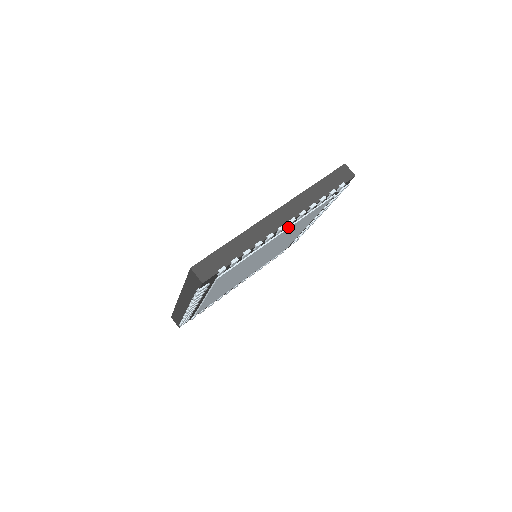
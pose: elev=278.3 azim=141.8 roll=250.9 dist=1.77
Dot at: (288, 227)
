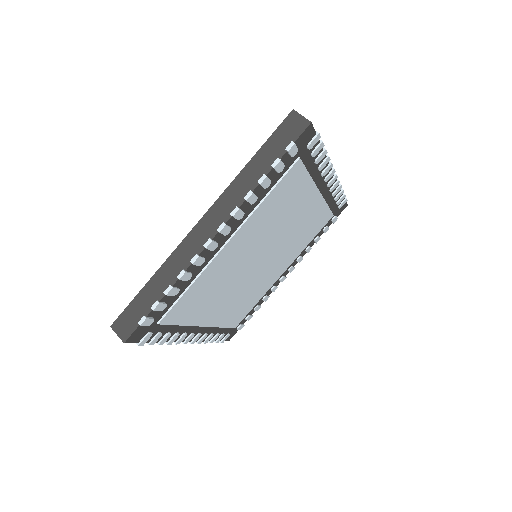
Dot at: (321, 195)
